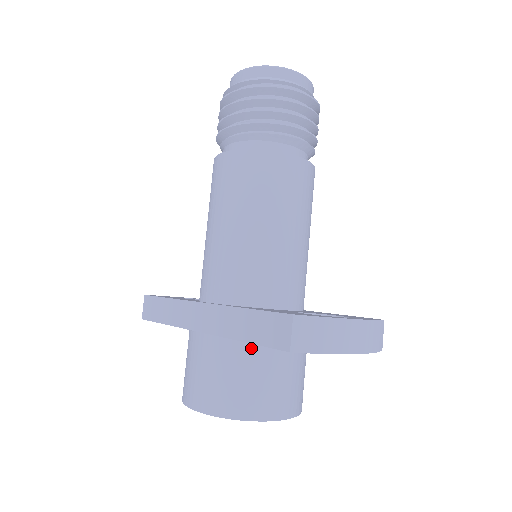
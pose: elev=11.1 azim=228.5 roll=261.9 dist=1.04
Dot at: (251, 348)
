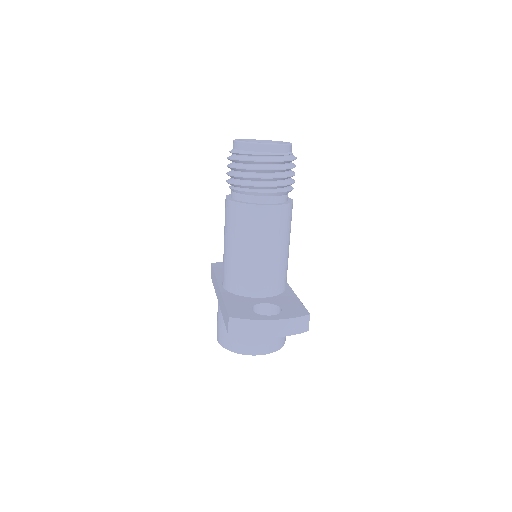
Dot at: occluded
